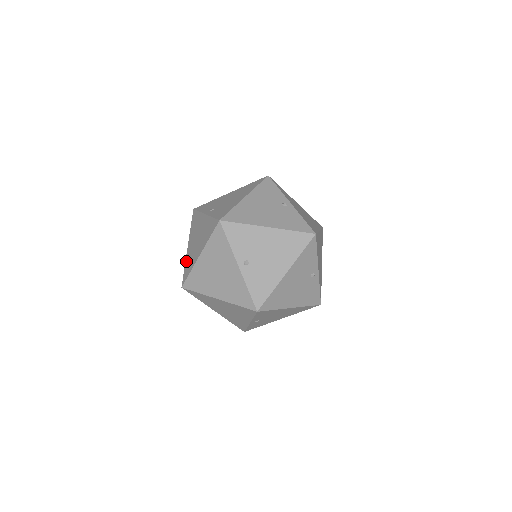
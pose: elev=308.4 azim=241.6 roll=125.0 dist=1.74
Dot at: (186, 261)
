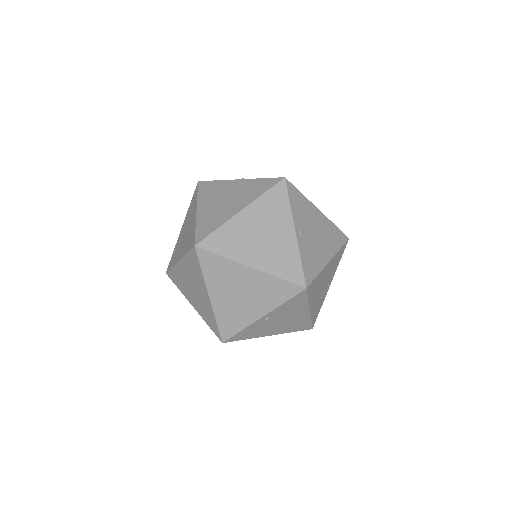
Dot at: (185, 251)
